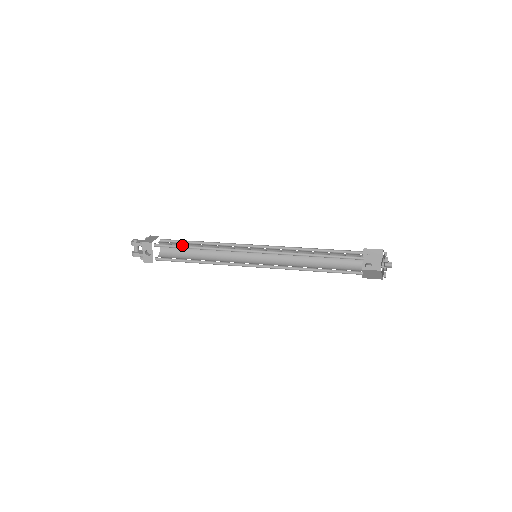
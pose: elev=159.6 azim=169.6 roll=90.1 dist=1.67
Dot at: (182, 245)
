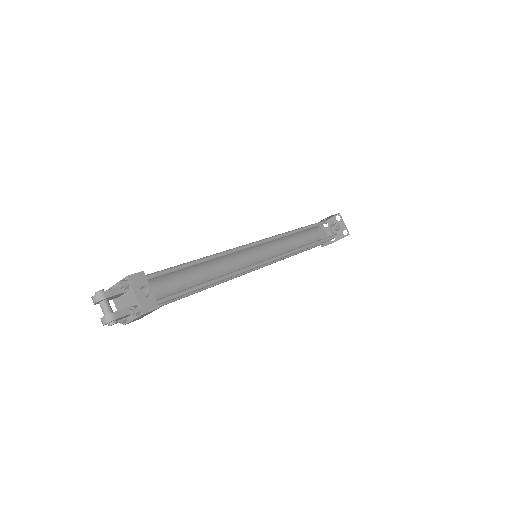
Dot at: (181, 265)
